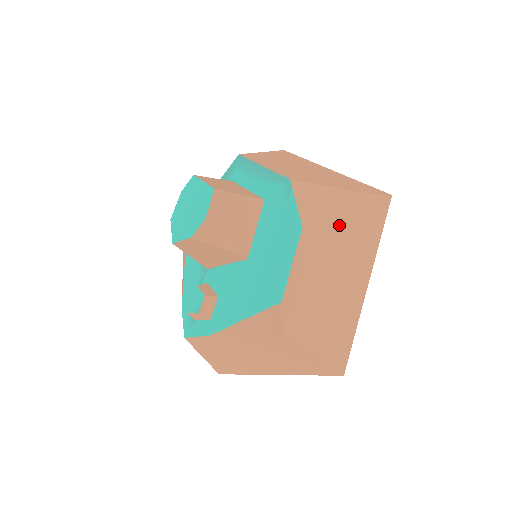
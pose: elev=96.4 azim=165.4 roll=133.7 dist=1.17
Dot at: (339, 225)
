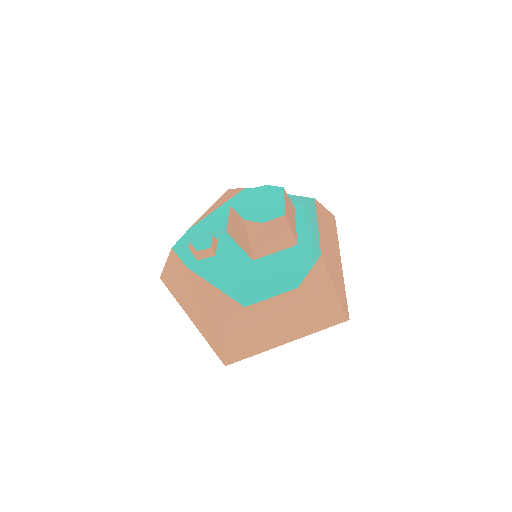
Dot at: (312, 305)
